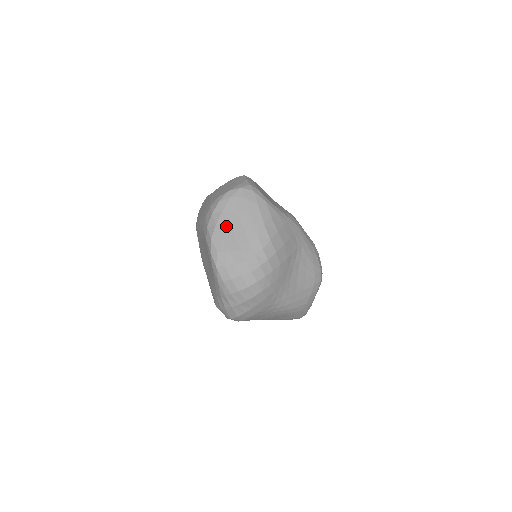
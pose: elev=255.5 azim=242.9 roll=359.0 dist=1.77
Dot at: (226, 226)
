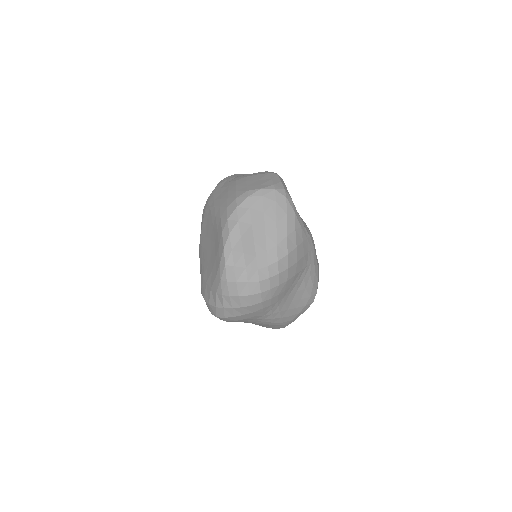
Dot at: (248, 225)
